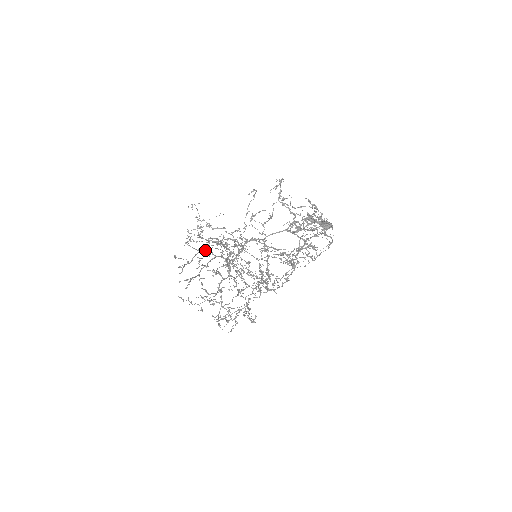
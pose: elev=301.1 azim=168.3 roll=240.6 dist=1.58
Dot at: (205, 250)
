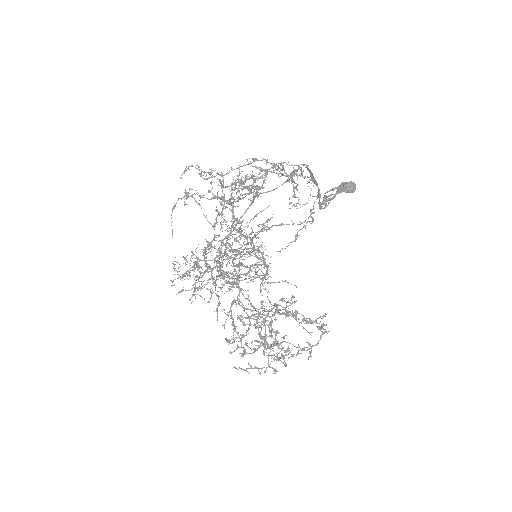
Dot at: (211, 293)
